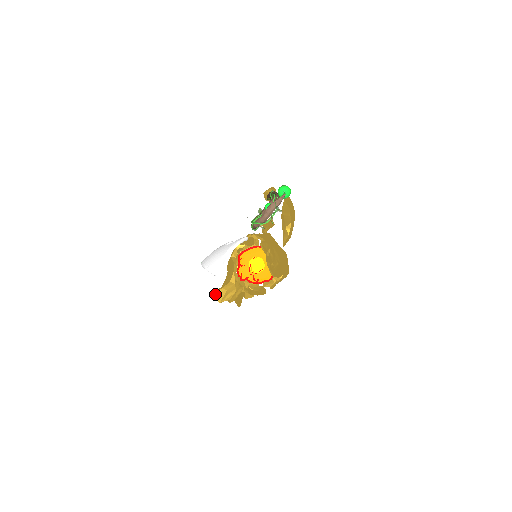
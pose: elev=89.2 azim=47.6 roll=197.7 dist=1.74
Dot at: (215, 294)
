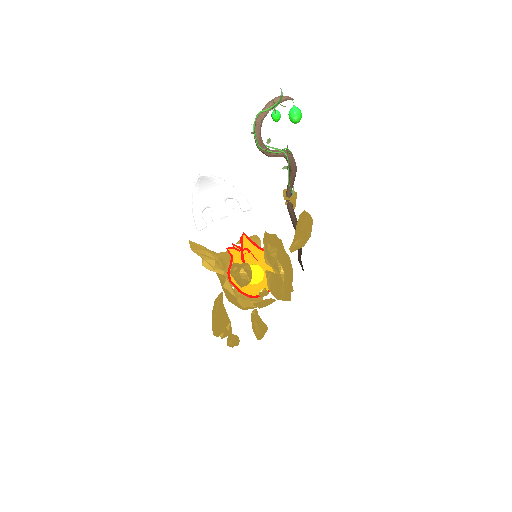
Dot at: (191, 243)
